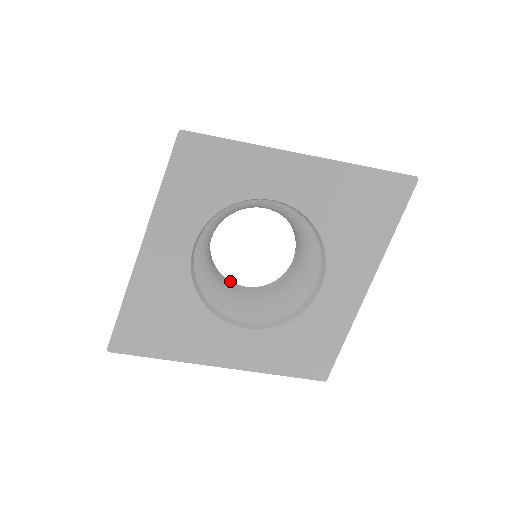
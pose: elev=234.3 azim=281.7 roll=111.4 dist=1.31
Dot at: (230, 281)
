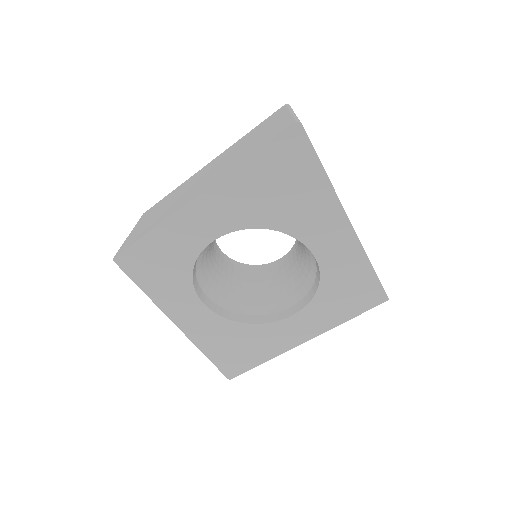
Dot at: (266, 264)
